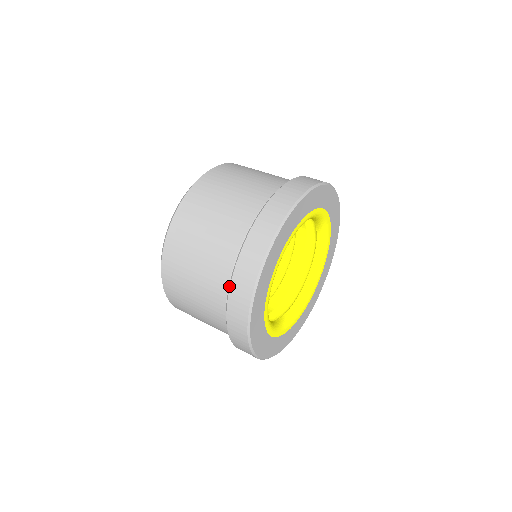
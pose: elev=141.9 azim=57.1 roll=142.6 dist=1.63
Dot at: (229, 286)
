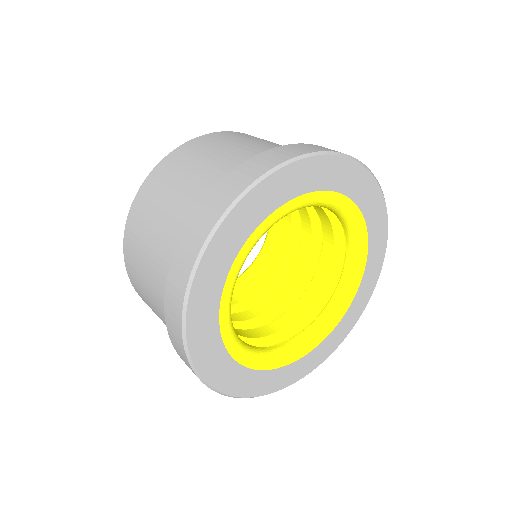
Dot at: (180, 237)
